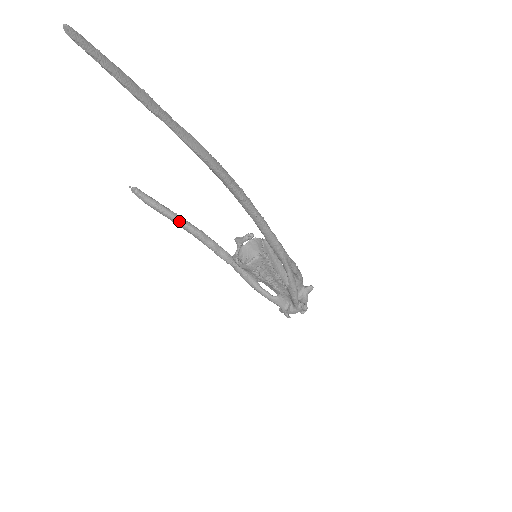
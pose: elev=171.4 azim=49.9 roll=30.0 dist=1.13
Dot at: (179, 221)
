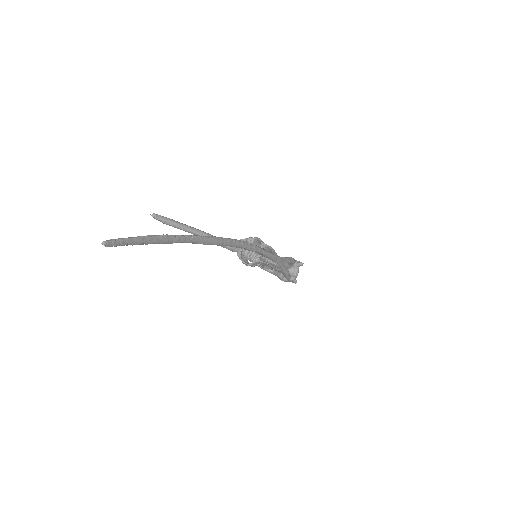
Dot at: (192, 233)
